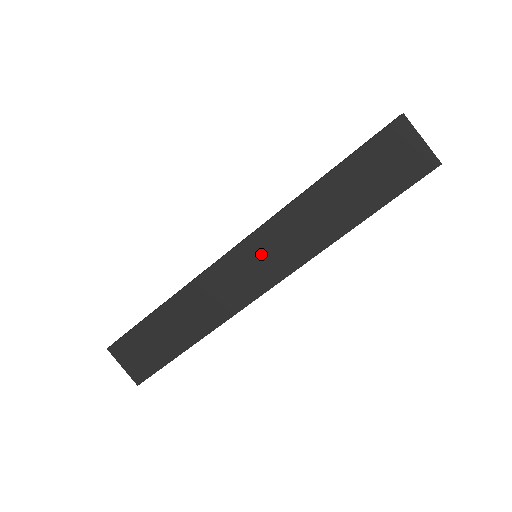
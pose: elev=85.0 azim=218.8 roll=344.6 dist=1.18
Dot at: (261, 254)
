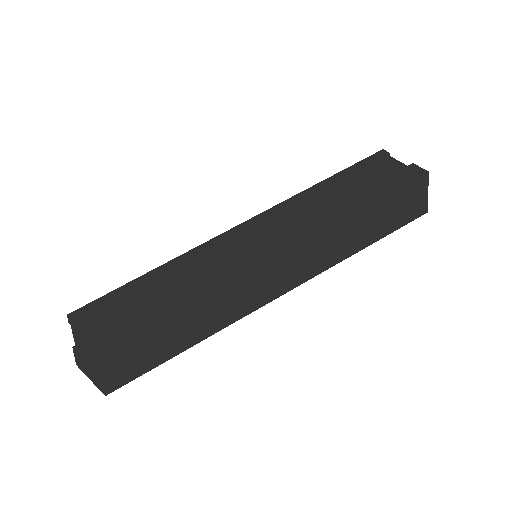
Dot at: (288, 267)
